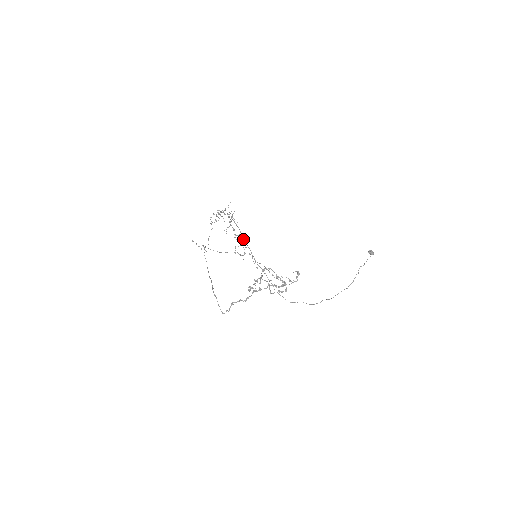
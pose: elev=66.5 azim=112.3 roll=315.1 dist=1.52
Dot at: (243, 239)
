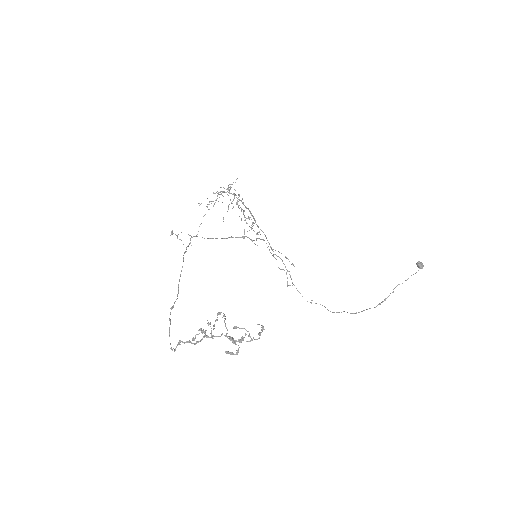
Dot at: (255, 222)
